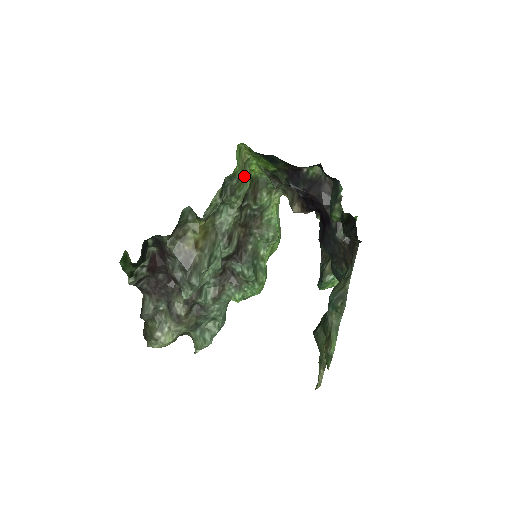
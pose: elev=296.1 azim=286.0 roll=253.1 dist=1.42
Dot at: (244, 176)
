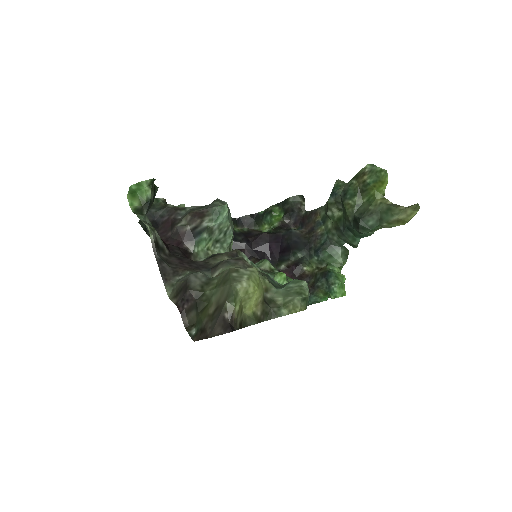
Dot at: occluded
